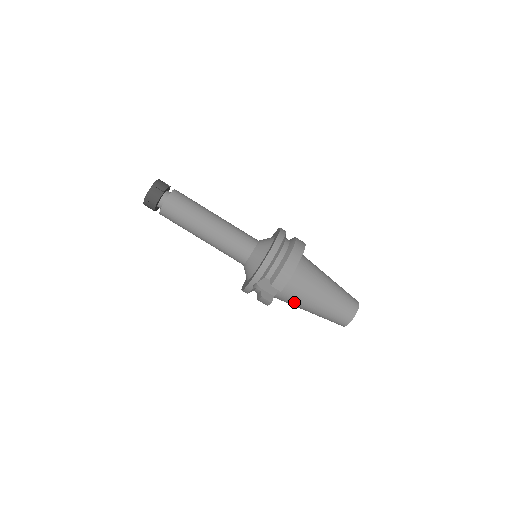
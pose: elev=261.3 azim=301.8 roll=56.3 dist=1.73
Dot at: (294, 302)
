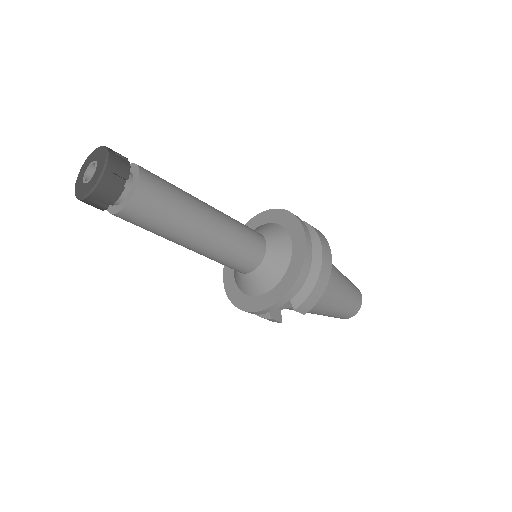
Dot at: occluded
